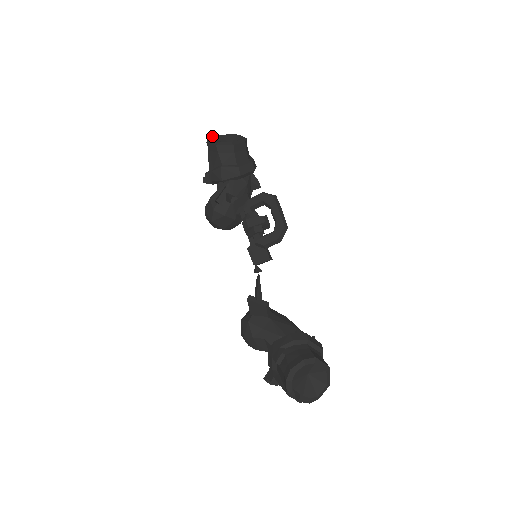
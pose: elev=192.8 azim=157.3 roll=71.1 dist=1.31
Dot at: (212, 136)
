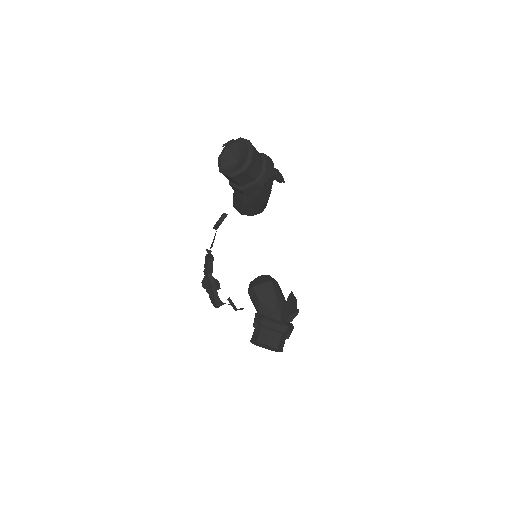
Dot at: (222, 153)
